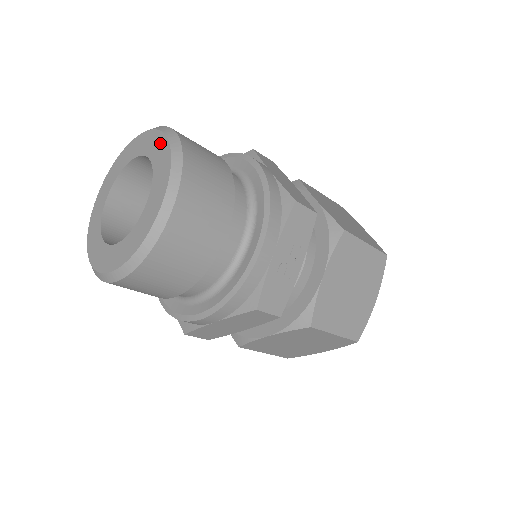
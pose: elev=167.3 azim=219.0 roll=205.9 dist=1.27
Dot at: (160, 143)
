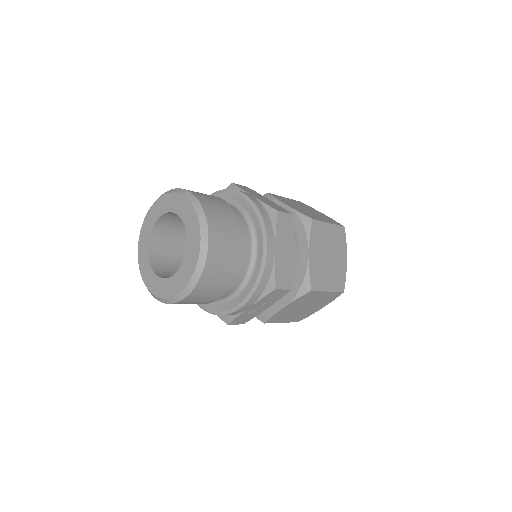
Dot at: (196, 239)
